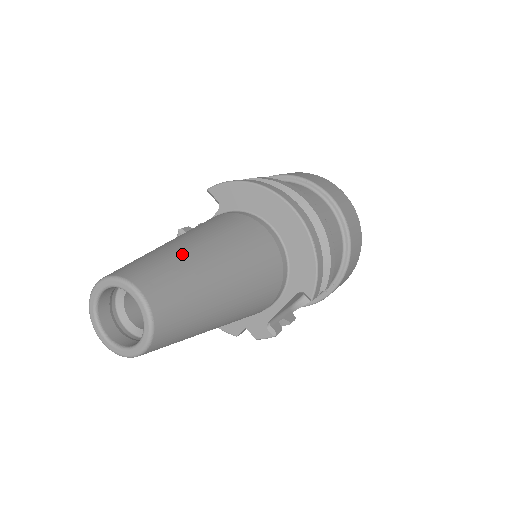
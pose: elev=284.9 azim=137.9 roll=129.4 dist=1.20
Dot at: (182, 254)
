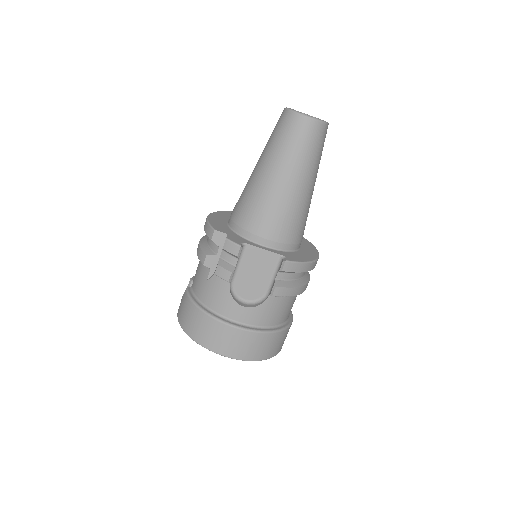
Dot at: occluded
